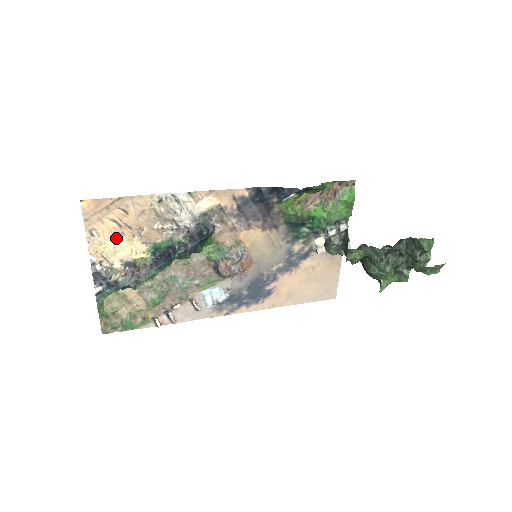
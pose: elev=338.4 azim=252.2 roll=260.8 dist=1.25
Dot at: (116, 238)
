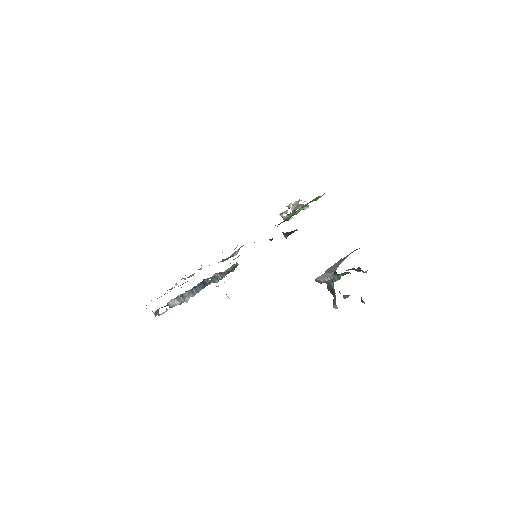
Dot at: occluded
